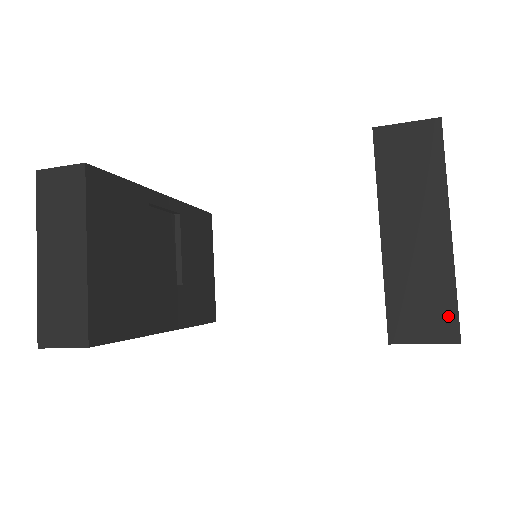
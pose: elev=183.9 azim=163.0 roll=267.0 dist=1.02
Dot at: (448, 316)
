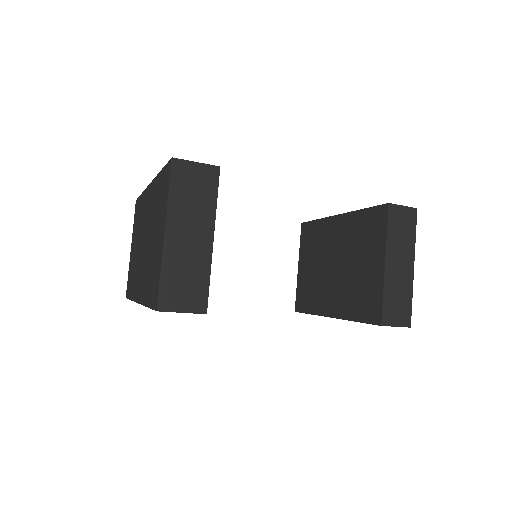
Dot at: (408, 313)
